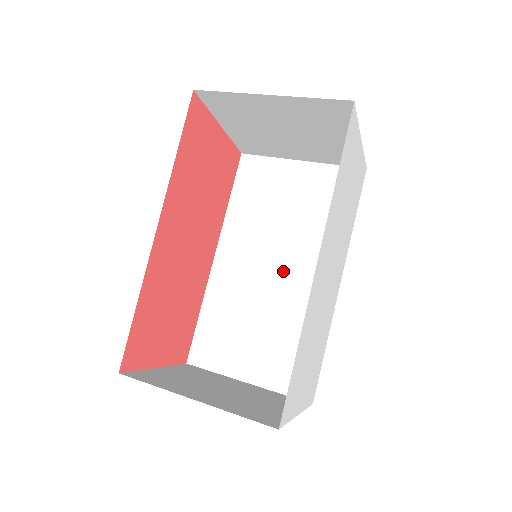
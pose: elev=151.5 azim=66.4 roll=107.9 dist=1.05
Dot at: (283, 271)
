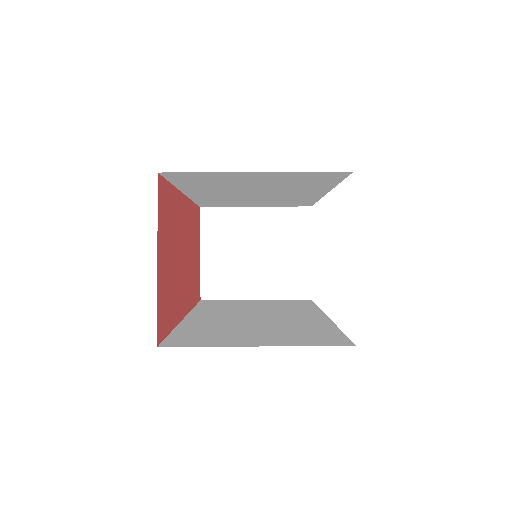
Dot at: (266, 194)
